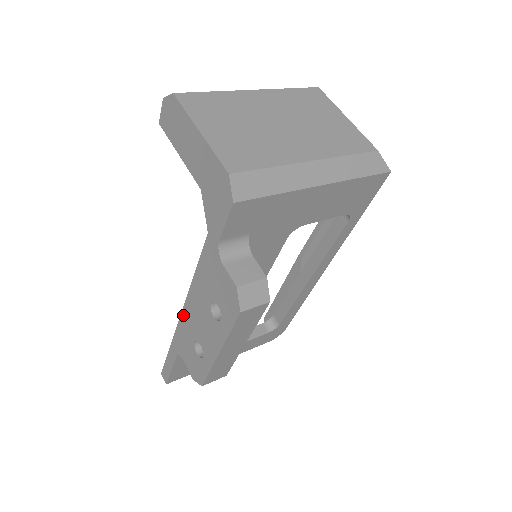
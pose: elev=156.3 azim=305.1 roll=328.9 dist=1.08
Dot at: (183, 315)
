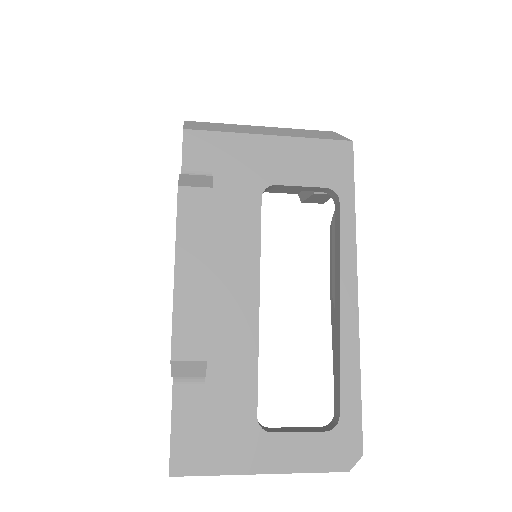
Dot at: occluded
